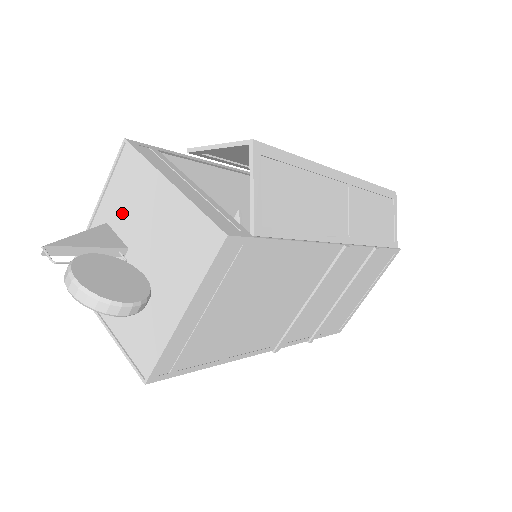
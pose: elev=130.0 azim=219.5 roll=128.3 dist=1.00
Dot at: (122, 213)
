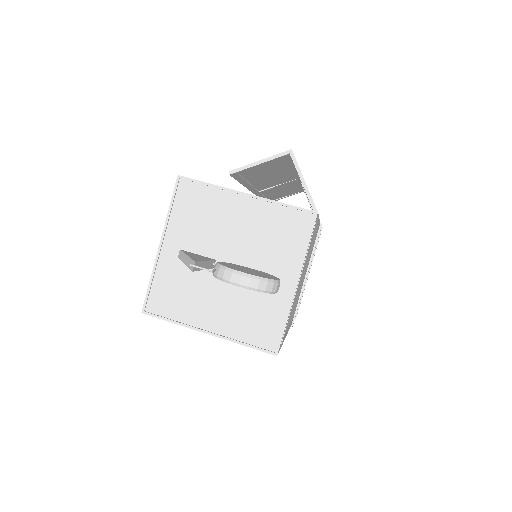
Dot at: (197, 235)
